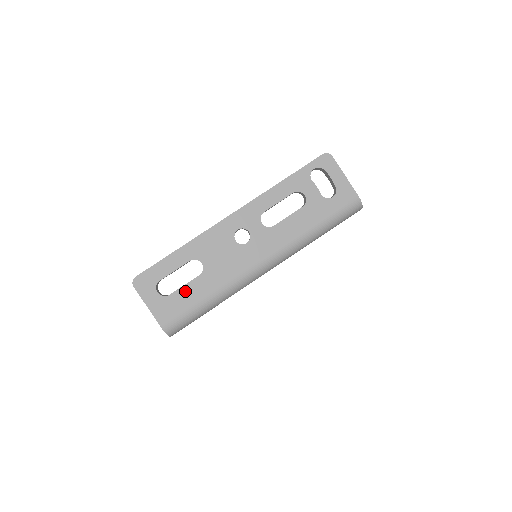
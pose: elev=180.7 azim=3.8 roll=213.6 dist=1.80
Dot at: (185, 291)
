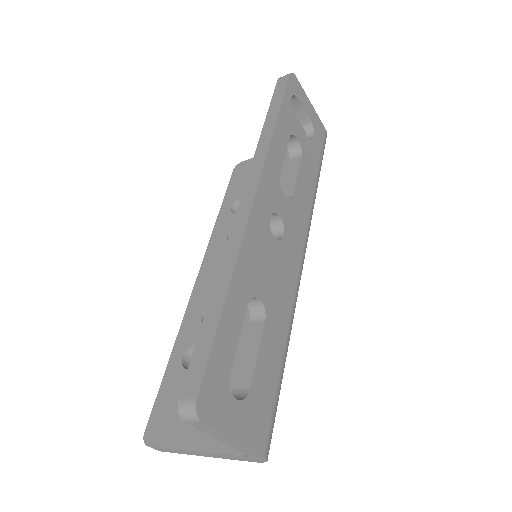
Dot at: (262, 364)
